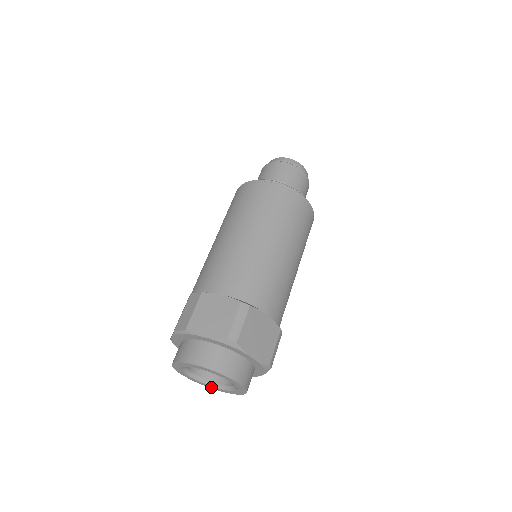
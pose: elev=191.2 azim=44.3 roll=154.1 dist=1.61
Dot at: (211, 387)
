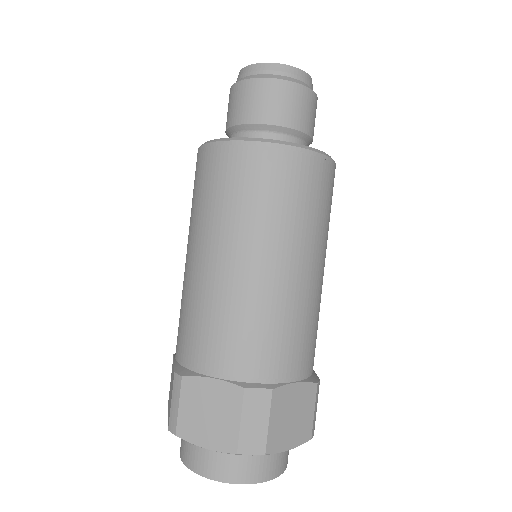
Dot at: occluded
